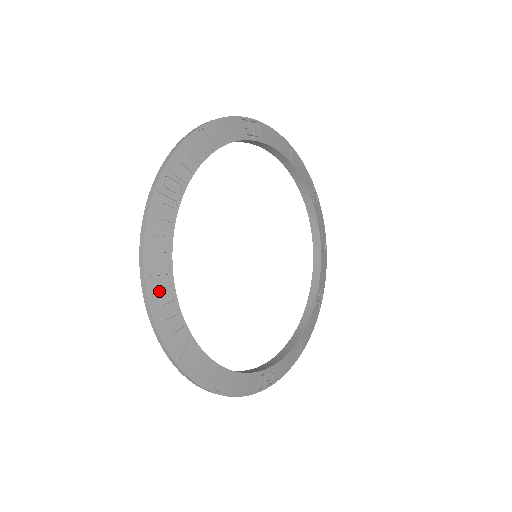
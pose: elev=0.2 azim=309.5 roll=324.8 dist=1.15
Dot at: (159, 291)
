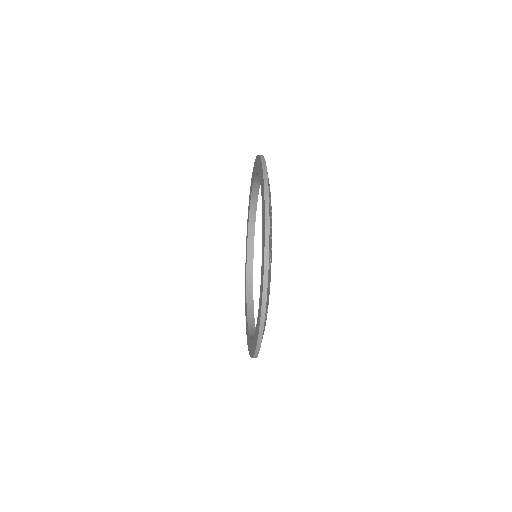
Dot at: (270, 216)
